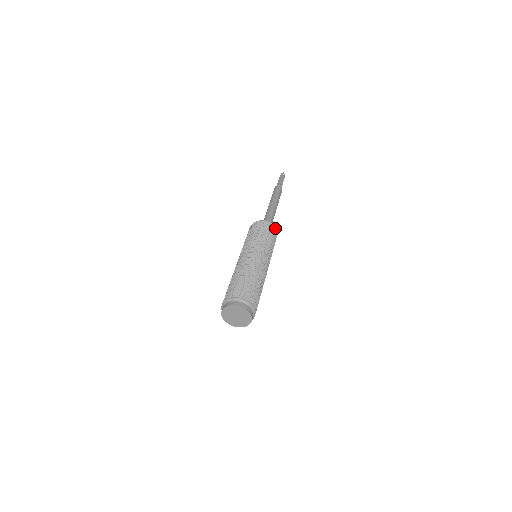
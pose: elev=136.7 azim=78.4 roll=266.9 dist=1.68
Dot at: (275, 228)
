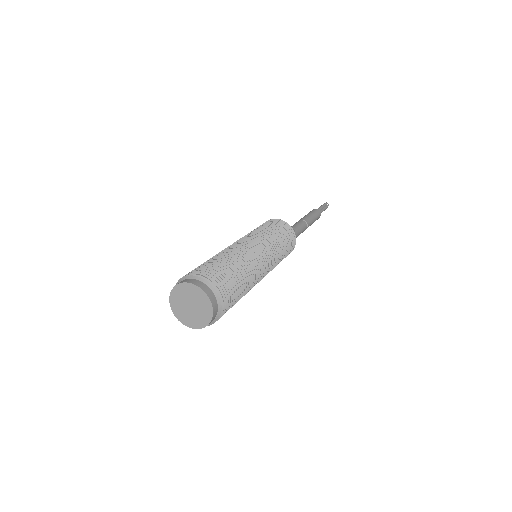
Dot at: (292, 231)
